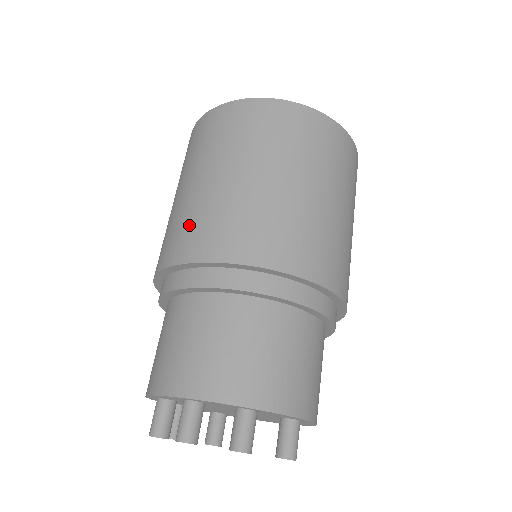
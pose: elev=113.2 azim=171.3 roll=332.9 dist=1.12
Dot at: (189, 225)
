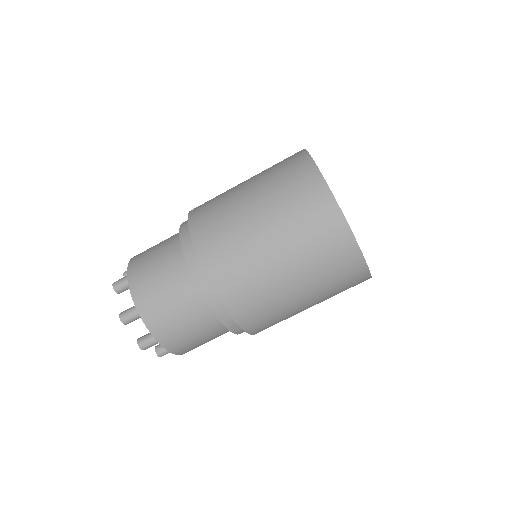
Dot at: (255, 297)
